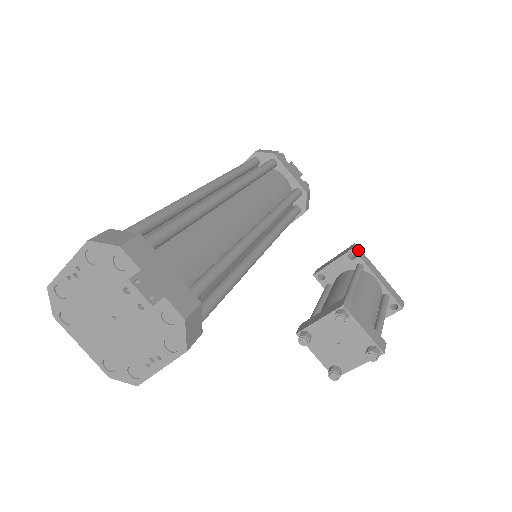
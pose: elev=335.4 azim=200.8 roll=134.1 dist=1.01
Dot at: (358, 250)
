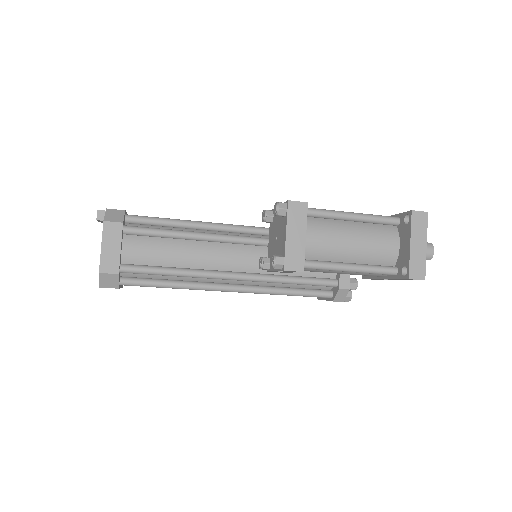
Dot at: occluded
